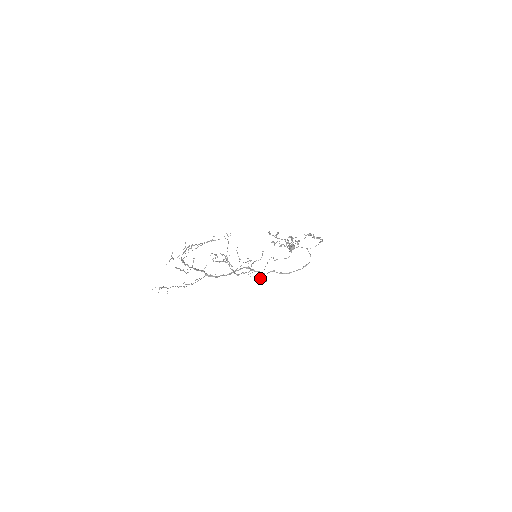
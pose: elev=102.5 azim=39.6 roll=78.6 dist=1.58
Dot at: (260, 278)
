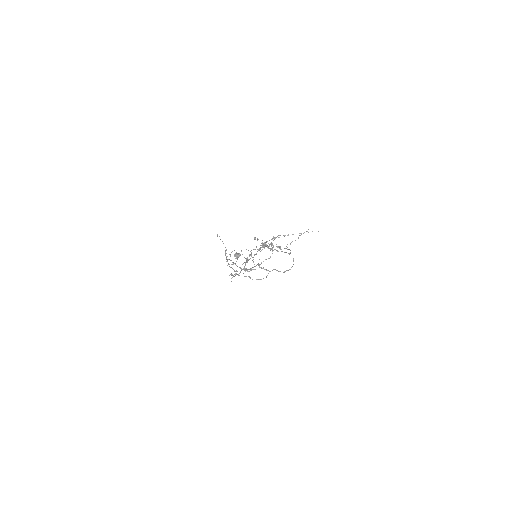
Dot at: (249, 277)
